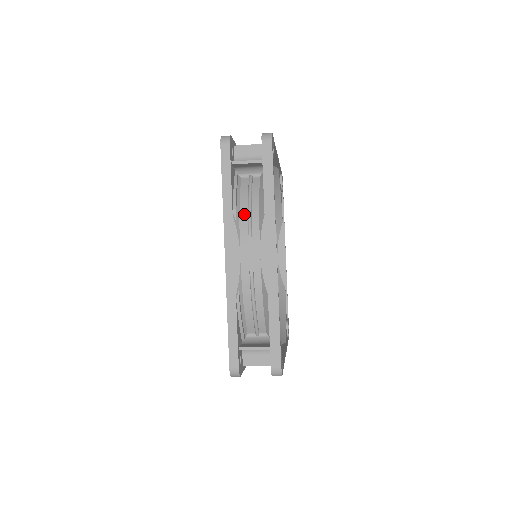
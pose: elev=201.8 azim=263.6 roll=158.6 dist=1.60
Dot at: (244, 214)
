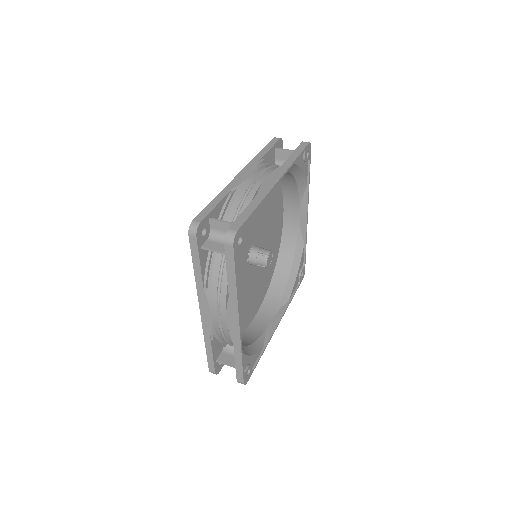
Dot at: (215, 286)
